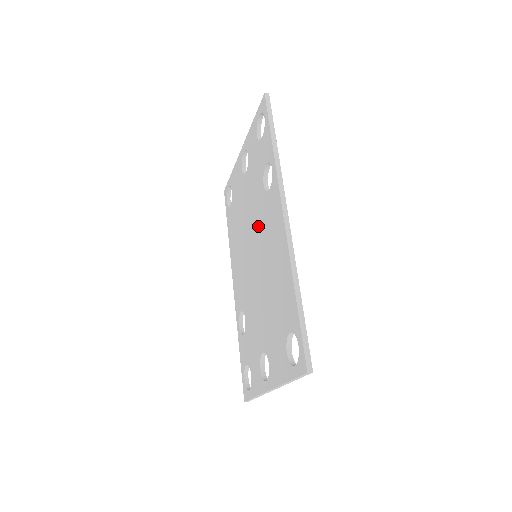
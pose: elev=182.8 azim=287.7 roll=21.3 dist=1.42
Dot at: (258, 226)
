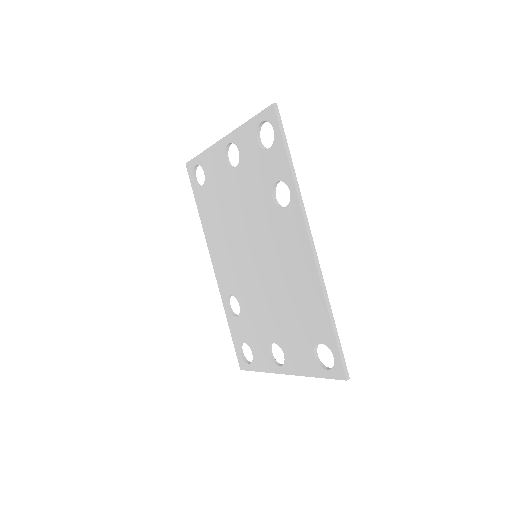
Dot at: (263, 233)
